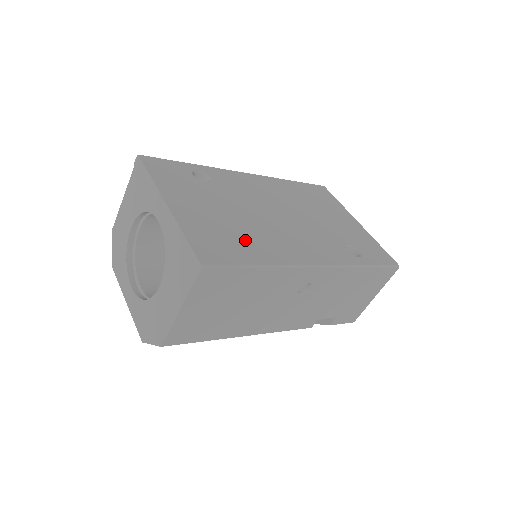
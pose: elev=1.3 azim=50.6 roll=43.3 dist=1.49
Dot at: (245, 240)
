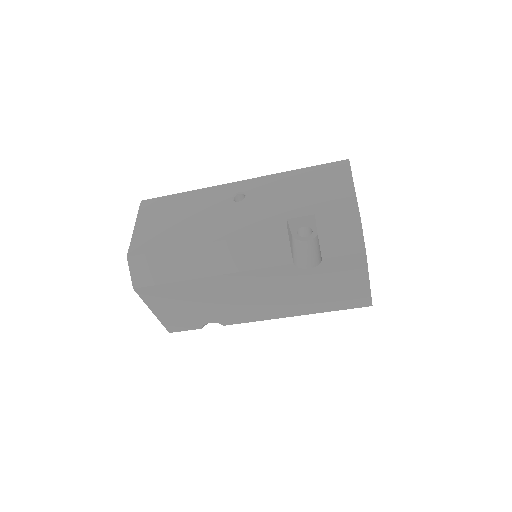
Dot at: occluded
